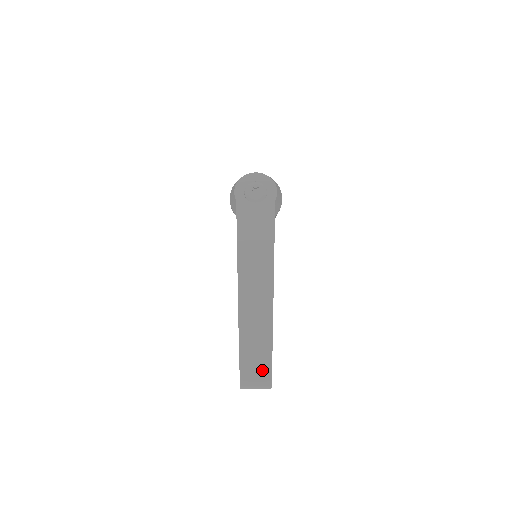
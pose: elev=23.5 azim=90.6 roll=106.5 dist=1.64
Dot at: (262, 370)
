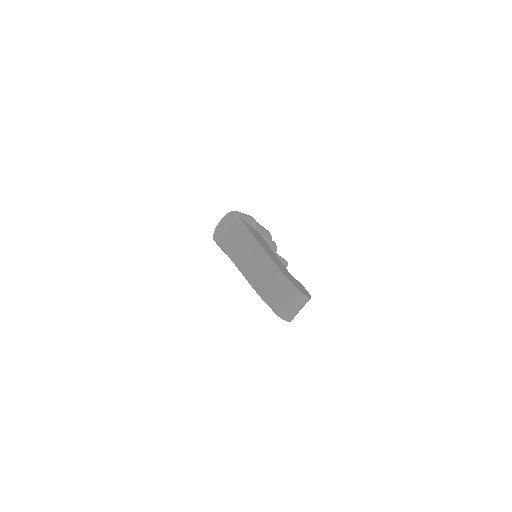
Dot at: (284, 289)
